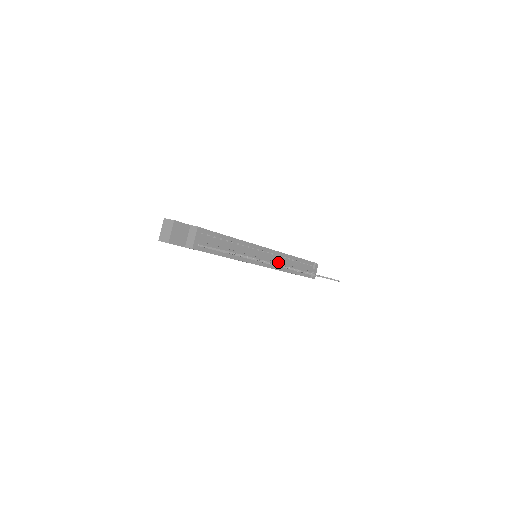
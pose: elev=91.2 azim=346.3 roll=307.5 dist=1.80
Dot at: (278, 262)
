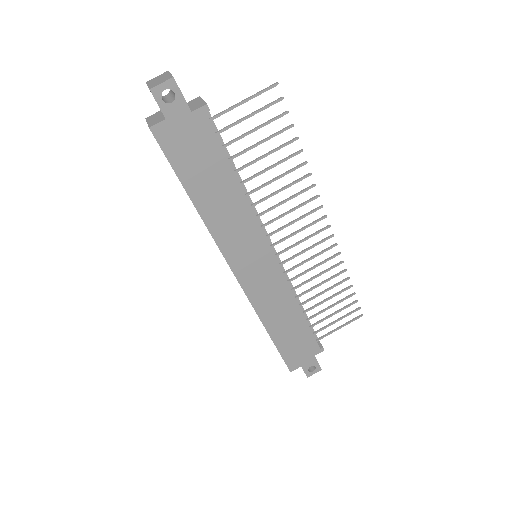
Dot at: occluded
